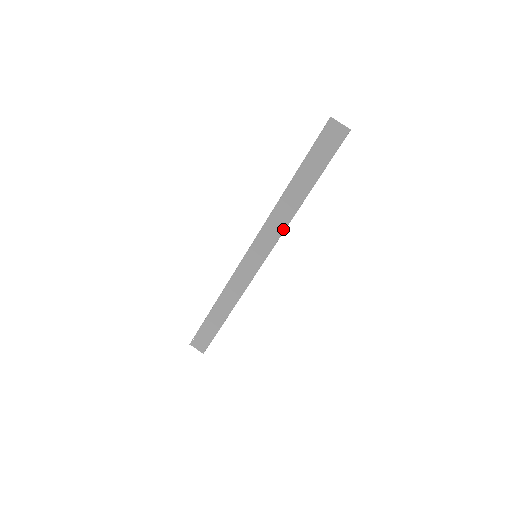
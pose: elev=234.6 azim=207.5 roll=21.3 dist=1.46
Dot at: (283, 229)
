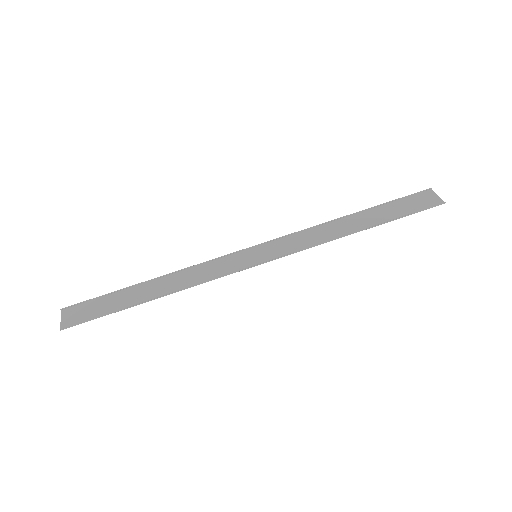
Dot at: (311, 246)
